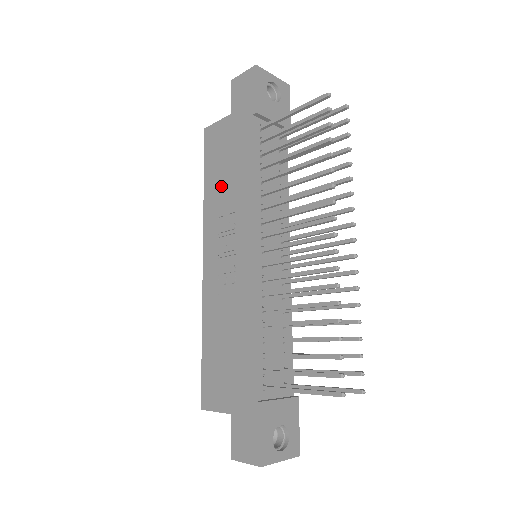
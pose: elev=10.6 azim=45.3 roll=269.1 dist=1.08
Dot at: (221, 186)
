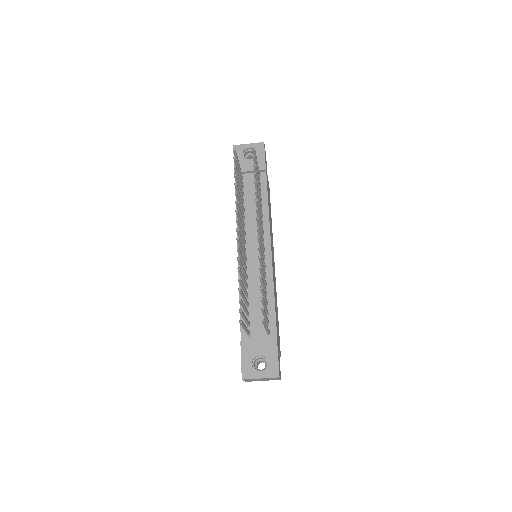
Dot at: occluded
